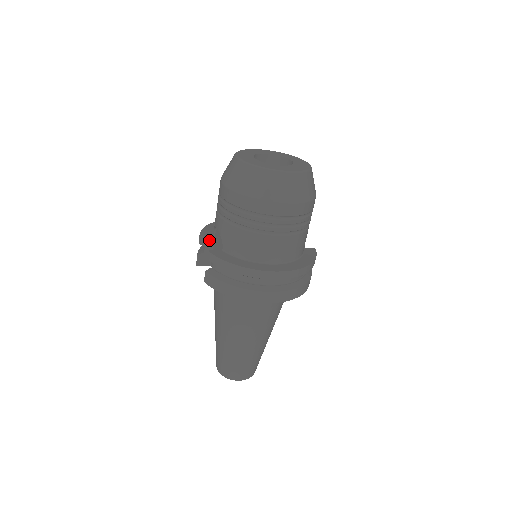
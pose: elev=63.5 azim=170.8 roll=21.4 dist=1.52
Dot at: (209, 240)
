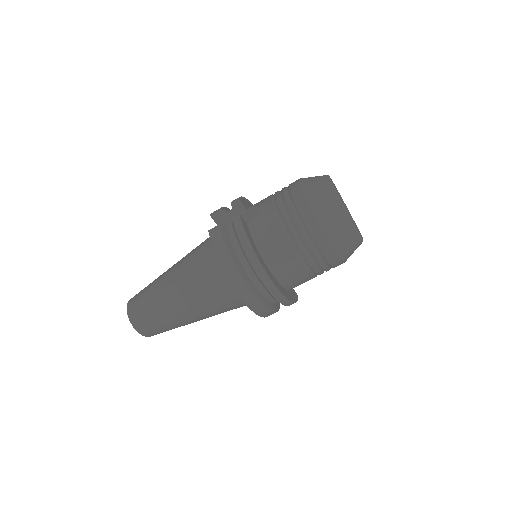
Dot at: (240, 208)
